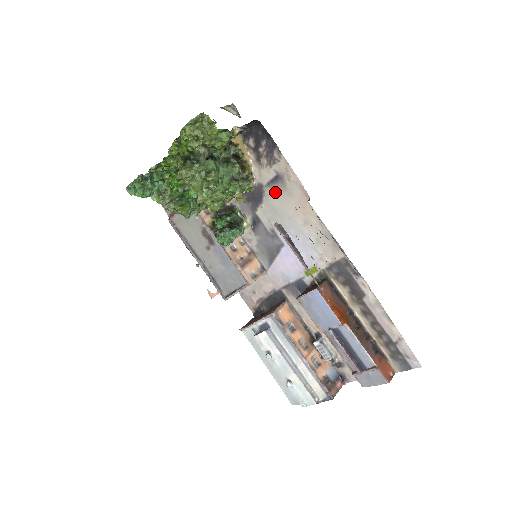
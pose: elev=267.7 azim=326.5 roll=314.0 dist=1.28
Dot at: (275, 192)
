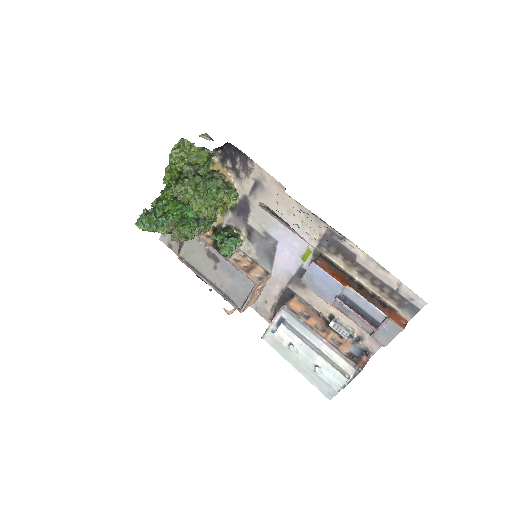
Dot at: (258, 197)
